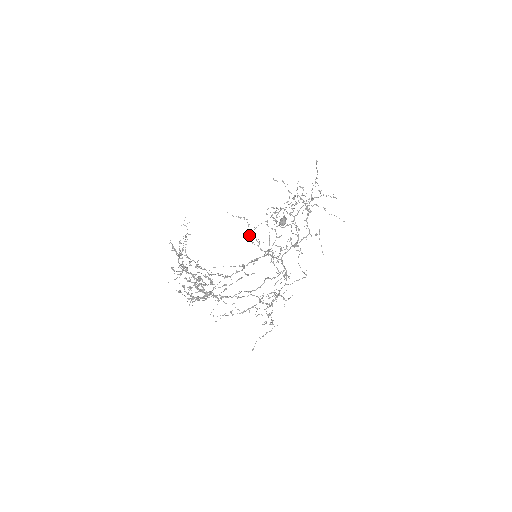
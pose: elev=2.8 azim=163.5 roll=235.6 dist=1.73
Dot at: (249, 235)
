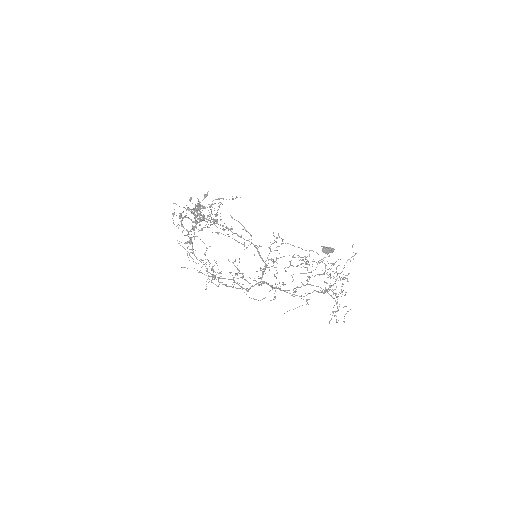
Dot at: occluded
